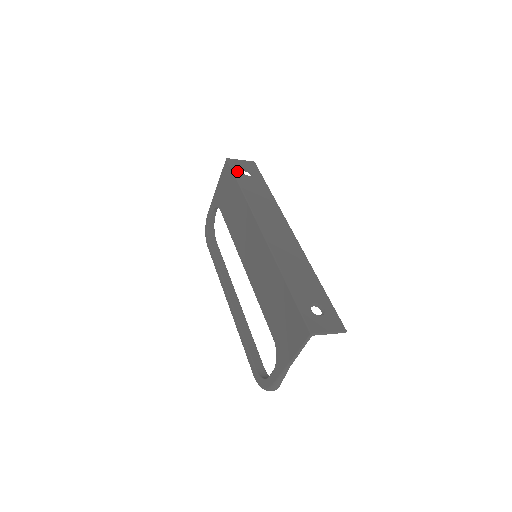
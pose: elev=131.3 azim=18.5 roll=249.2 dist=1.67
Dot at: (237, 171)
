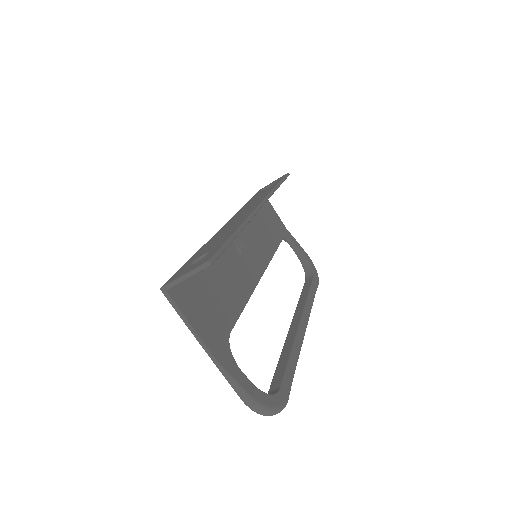
Dot at: occluded
